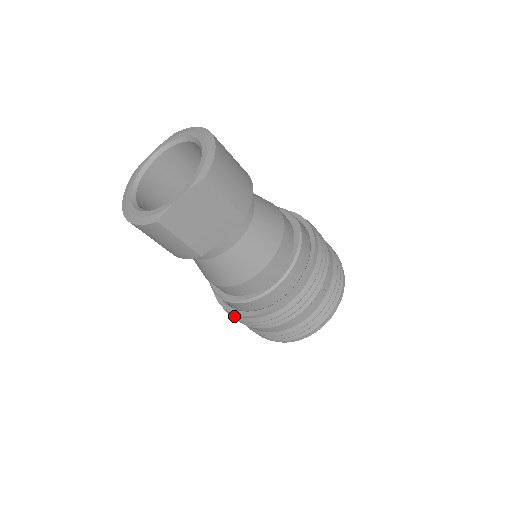
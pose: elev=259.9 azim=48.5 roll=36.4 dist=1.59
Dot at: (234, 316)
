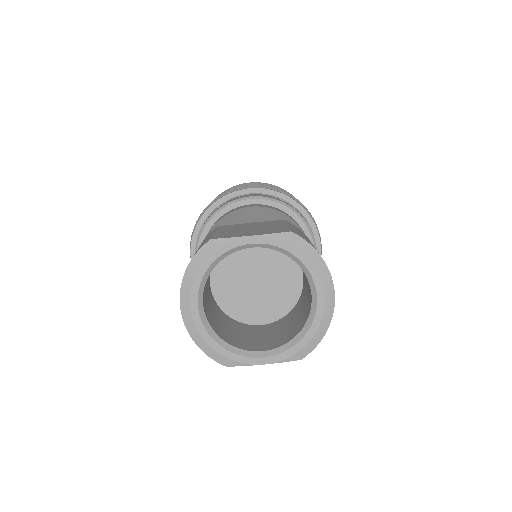
Dot at: occluded
